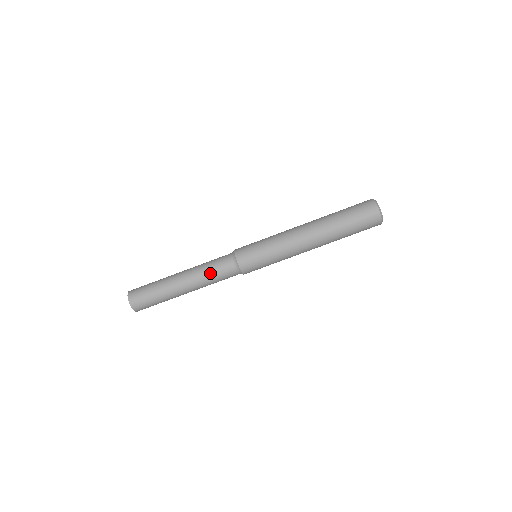
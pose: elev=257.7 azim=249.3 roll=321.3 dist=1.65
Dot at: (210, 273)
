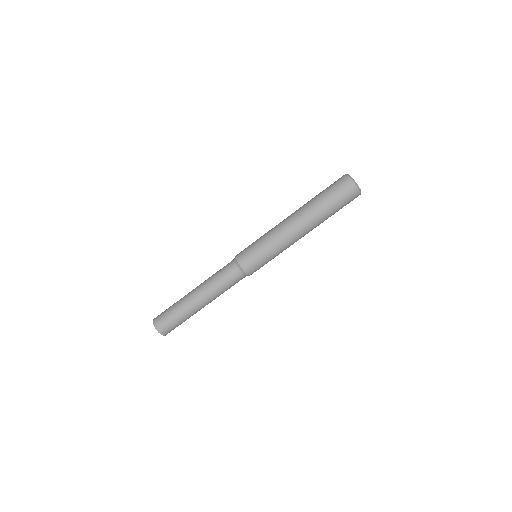
Dot at: (221, 285)
